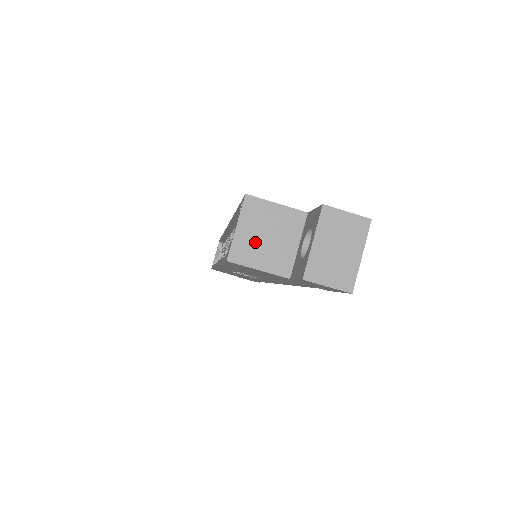
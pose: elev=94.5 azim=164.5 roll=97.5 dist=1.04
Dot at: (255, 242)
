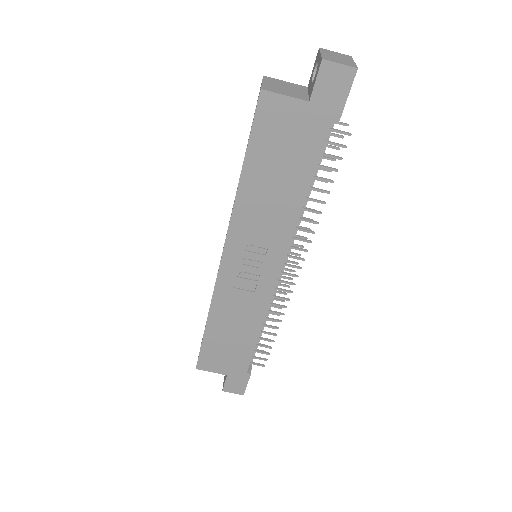
Dot at: (277, 88)
